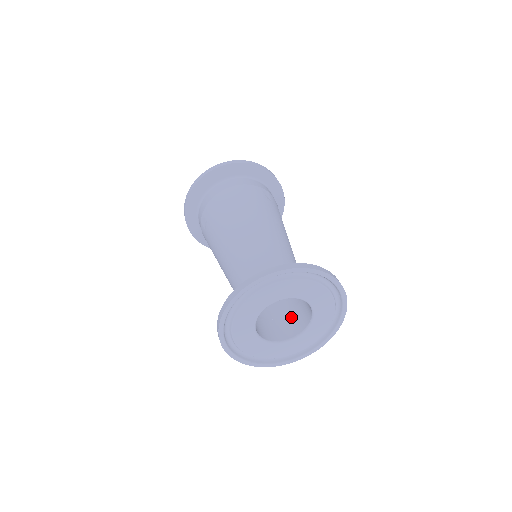
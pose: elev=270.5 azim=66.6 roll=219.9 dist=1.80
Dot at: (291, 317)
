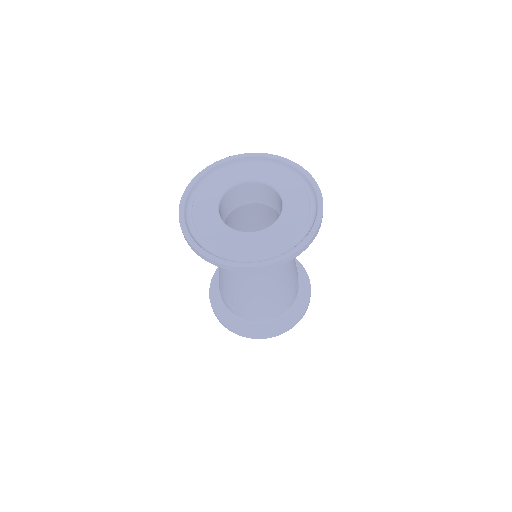
Dot at: occluded
